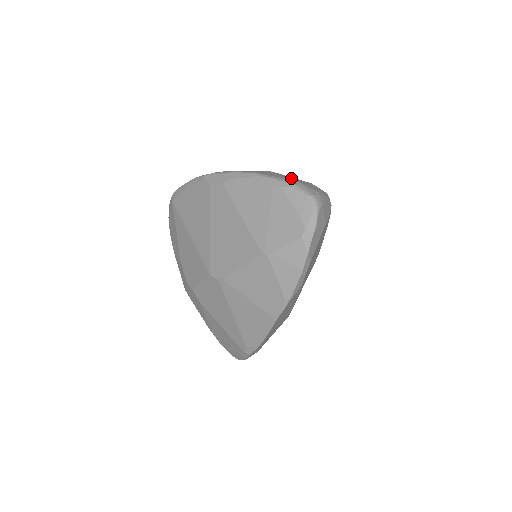
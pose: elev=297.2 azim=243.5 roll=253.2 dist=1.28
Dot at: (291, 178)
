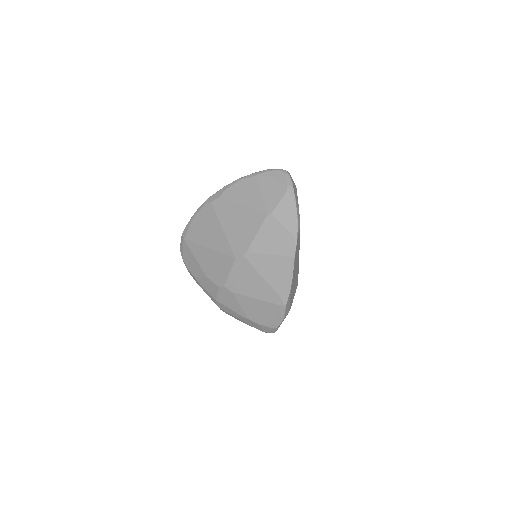
Dot at: occluded
